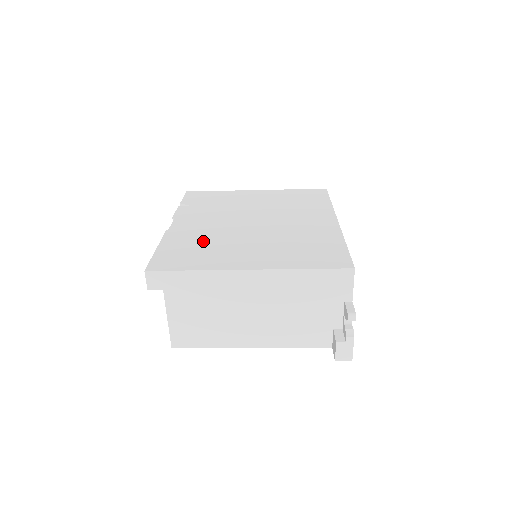
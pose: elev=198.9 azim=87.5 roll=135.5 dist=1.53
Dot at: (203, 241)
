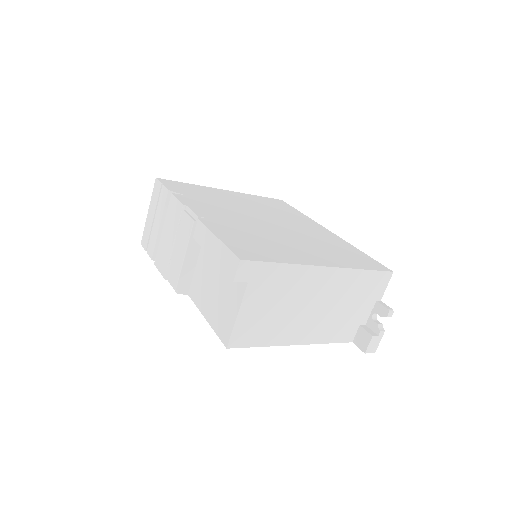
Dot at: (251, 234)
